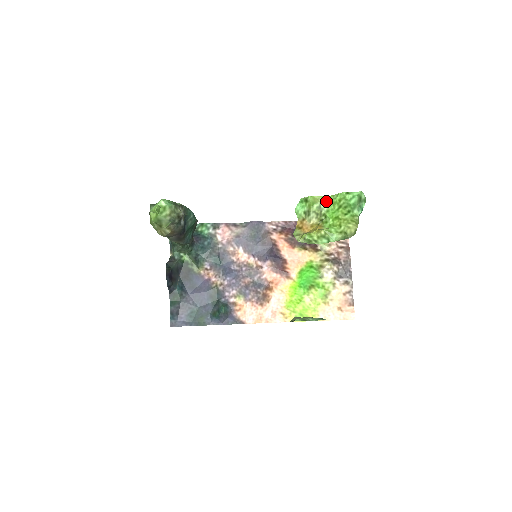
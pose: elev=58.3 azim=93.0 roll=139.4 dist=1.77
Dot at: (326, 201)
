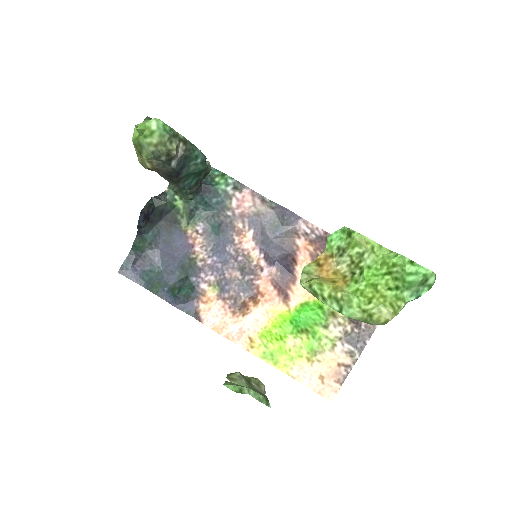
Dot at: (376, 252)
